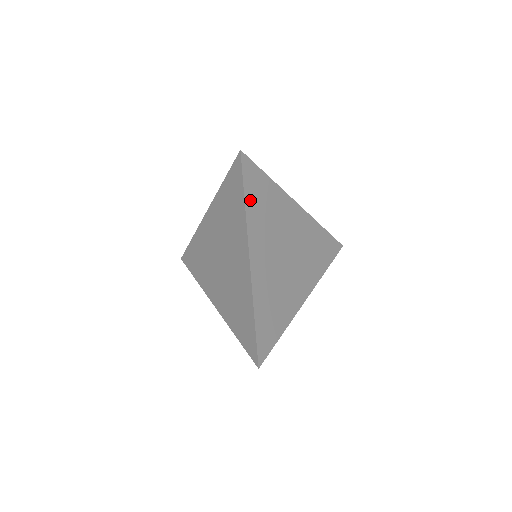
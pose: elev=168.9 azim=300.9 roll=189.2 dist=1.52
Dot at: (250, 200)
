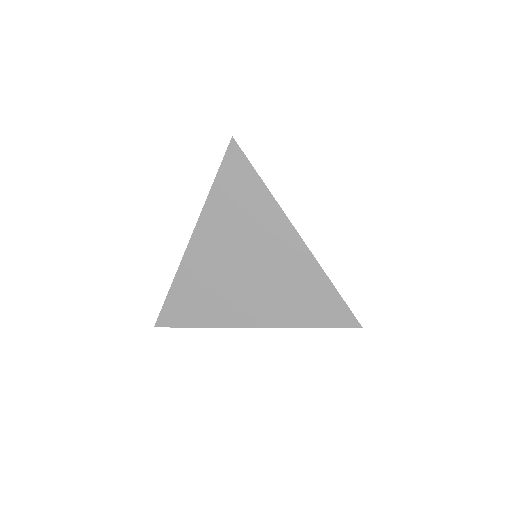
Dot at: occluded
